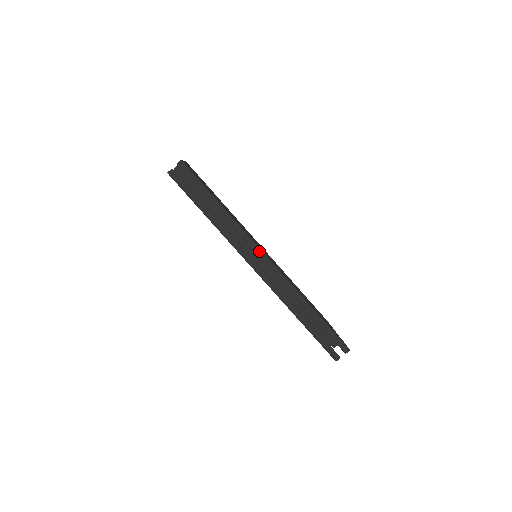
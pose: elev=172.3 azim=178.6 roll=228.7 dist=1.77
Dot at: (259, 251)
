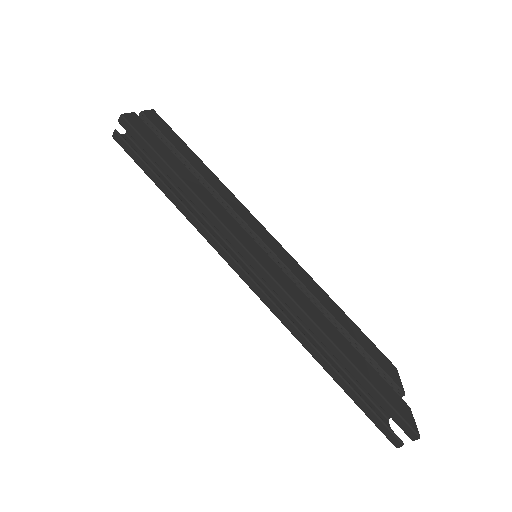
Dot at: (246, 254)
